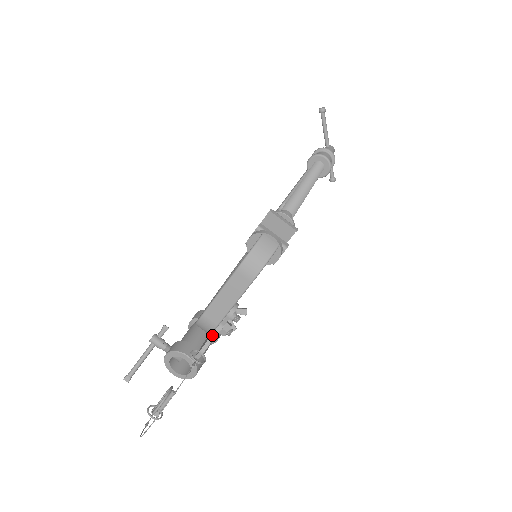
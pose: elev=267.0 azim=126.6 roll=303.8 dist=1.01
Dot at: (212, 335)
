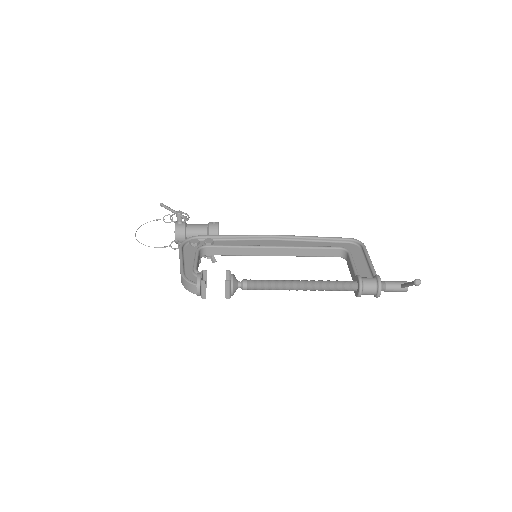
Dot at: occluded
